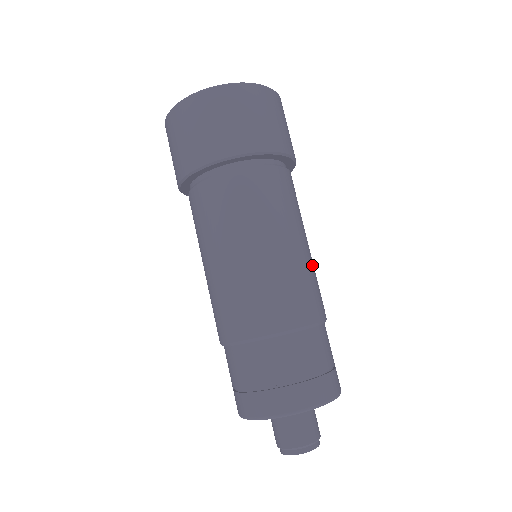
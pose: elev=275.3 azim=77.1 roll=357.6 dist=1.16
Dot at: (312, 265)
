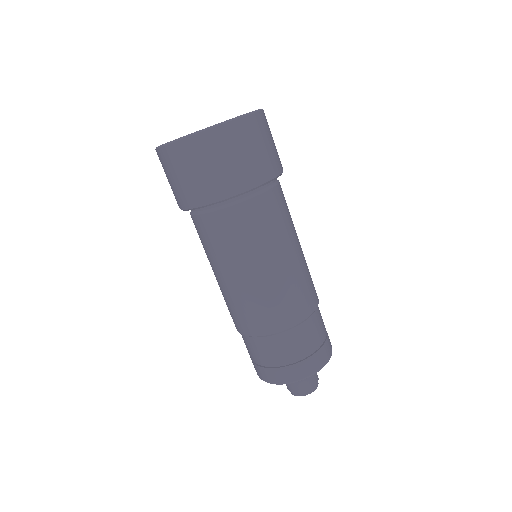
Dot at: (305, 263)
